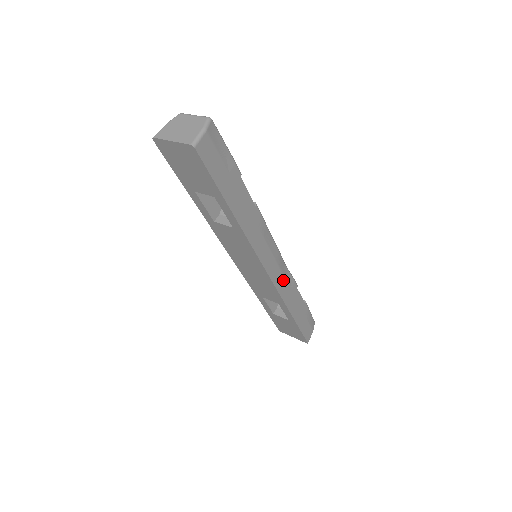
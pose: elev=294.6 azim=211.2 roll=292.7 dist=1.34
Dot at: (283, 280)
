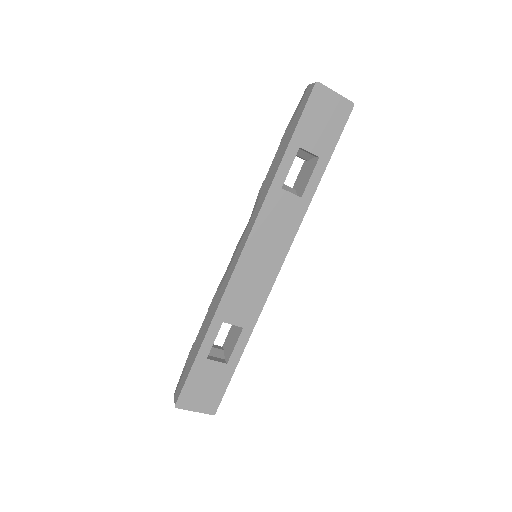
Dot at: occluded
